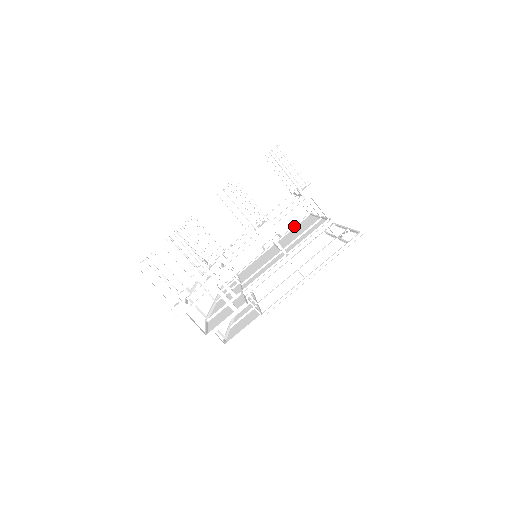
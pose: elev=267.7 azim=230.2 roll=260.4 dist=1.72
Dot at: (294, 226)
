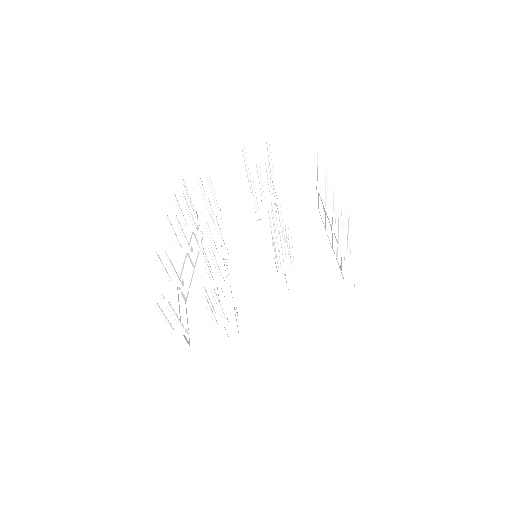
Dot at: (298, 215)
